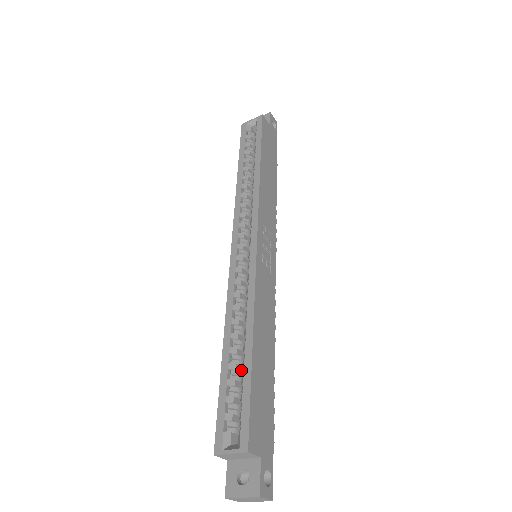
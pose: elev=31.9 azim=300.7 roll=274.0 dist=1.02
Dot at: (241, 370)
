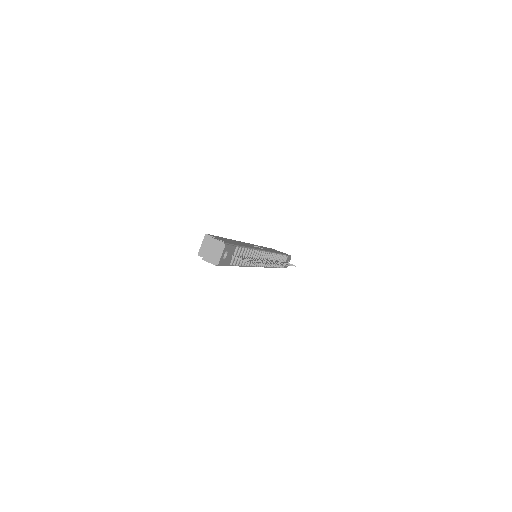
Dot at: occluded
